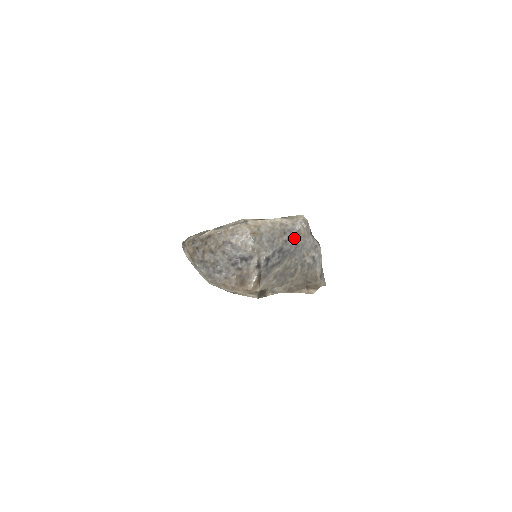
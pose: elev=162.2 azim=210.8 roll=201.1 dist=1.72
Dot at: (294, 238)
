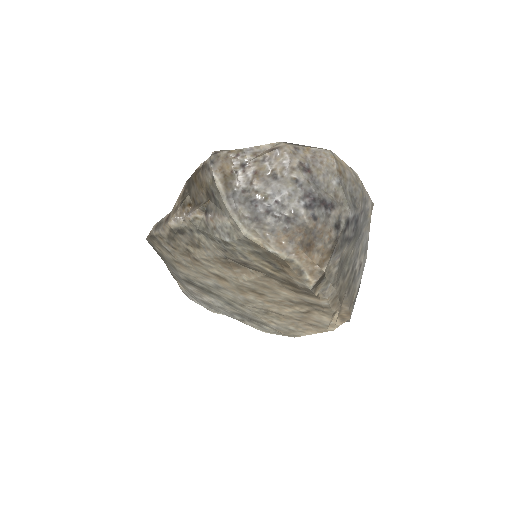
Dot at: (364, 216)
